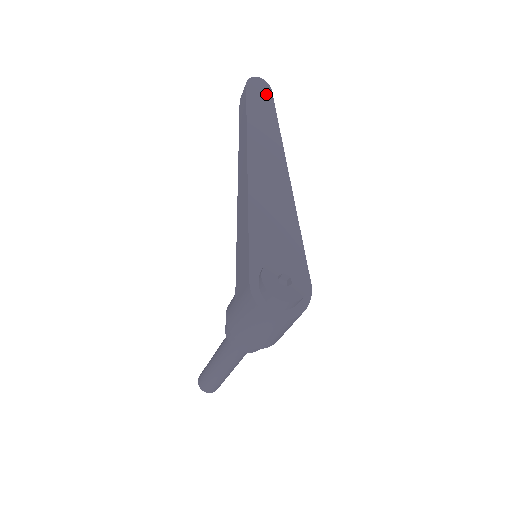
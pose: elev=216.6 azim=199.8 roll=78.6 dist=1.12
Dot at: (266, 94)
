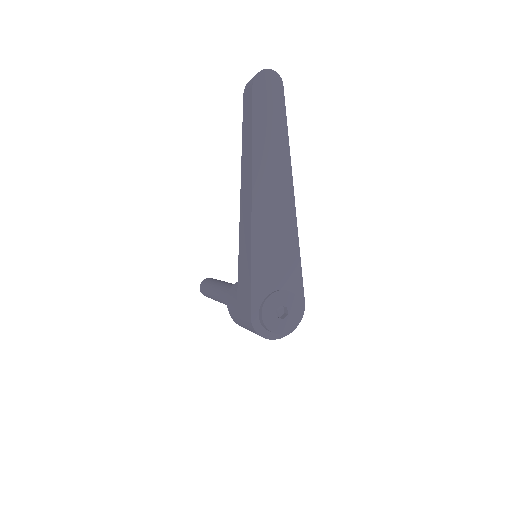
Dot at: (276, 93)
